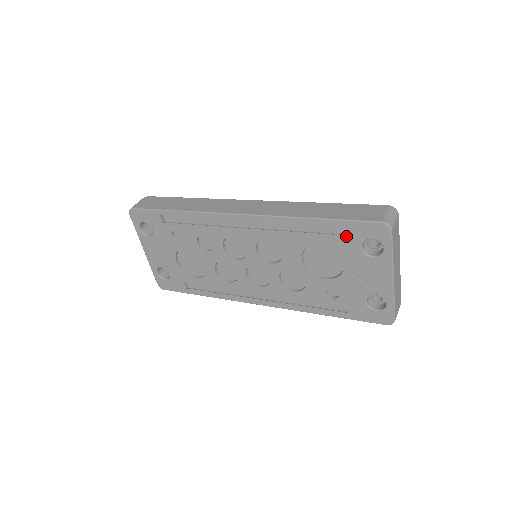
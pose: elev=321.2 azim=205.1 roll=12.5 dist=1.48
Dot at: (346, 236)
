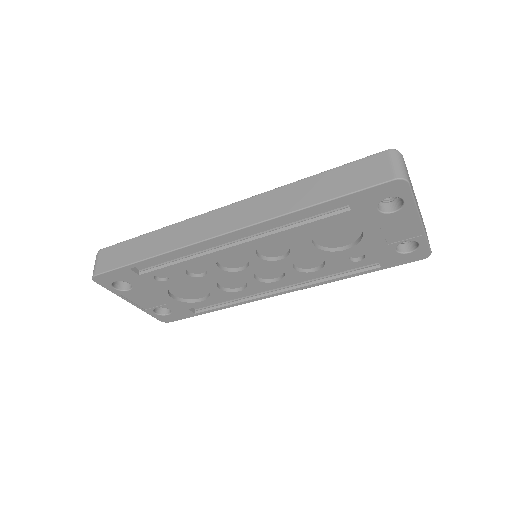
Dot at: (357, 207)
